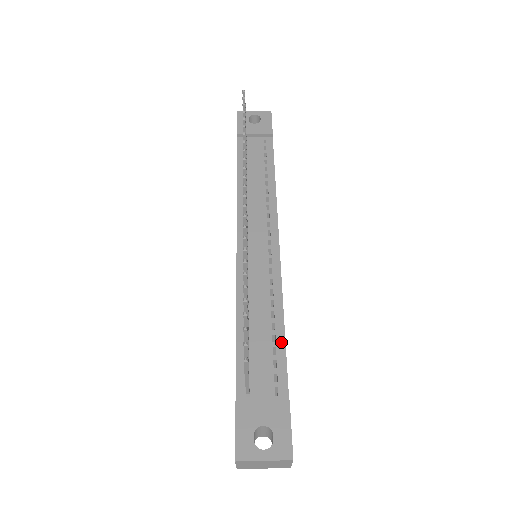
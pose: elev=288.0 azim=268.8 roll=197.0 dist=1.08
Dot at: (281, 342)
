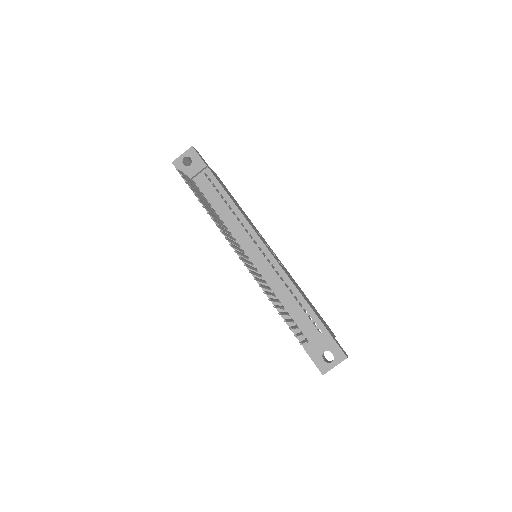
Dot at: (305, 304)
